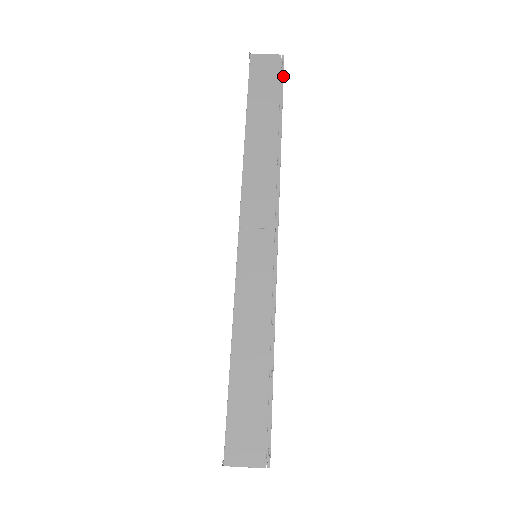
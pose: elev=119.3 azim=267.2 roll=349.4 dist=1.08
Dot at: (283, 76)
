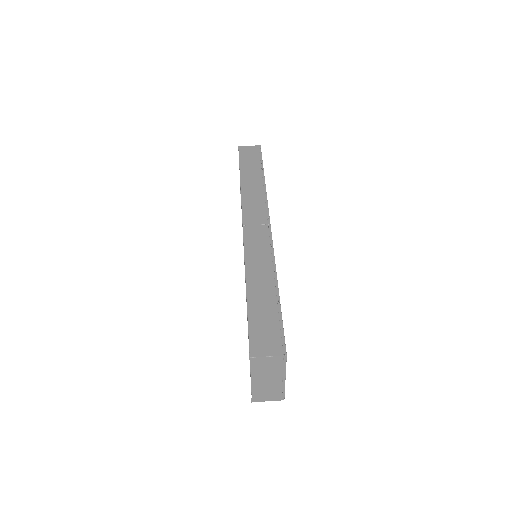
Dot at: (261, 154)
